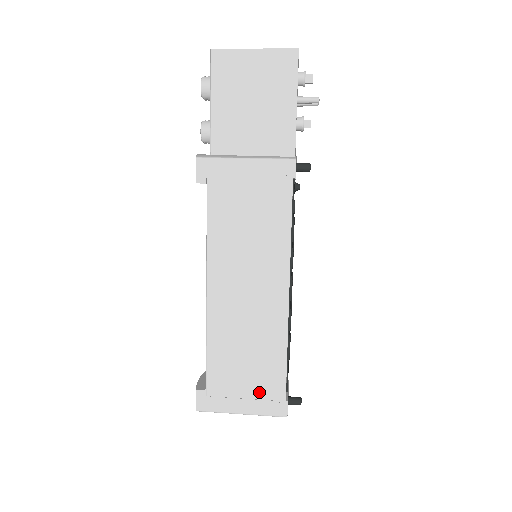
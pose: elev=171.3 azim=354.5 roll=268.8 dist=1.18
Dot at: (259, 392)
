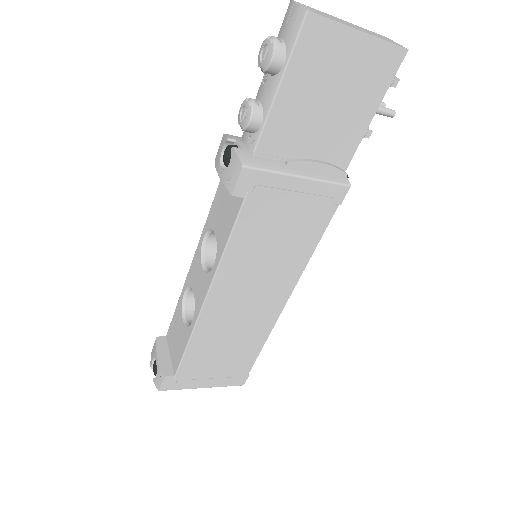
Dot at: (226, 373)
